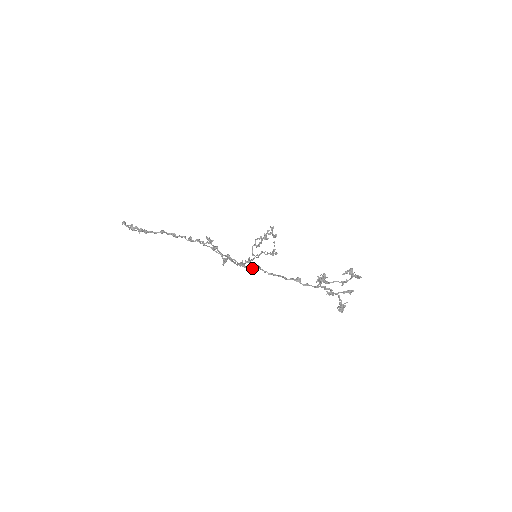
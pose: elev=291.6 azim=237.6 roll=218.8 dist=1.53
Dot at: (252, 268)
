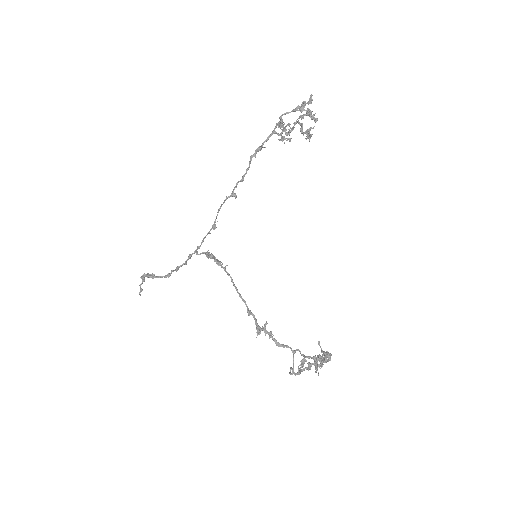
Dot at: (227, 197)
